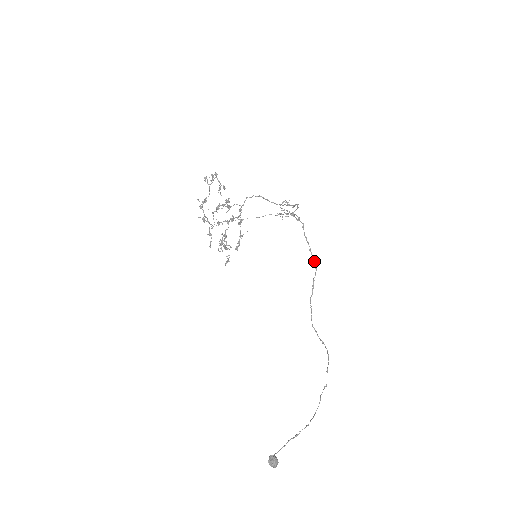
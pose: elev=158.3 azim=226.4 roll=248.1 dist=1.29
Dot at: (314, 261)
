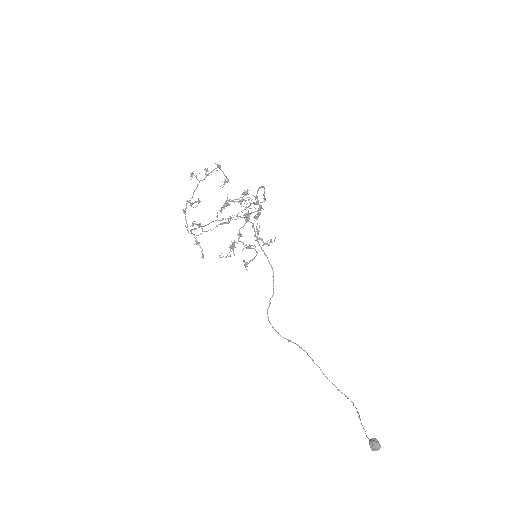
Dot at: (268, 260)
